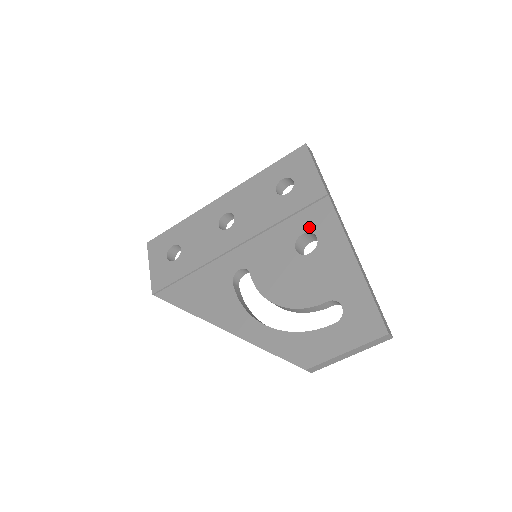
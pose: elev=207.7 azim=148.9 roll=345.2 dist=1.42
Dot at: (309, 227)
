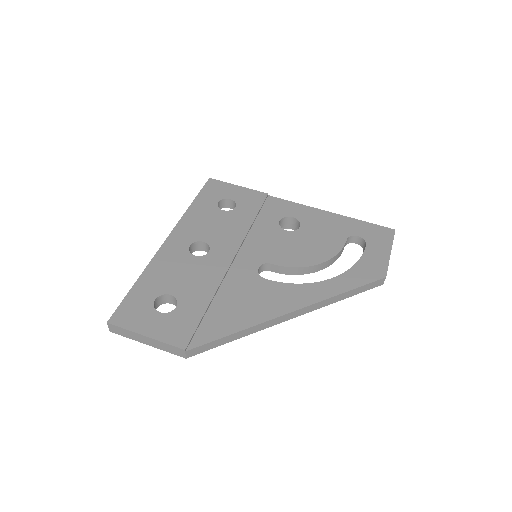
Dot at: (279, 215)
